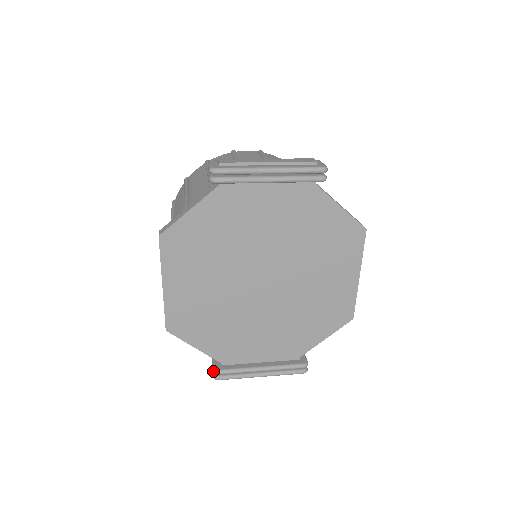
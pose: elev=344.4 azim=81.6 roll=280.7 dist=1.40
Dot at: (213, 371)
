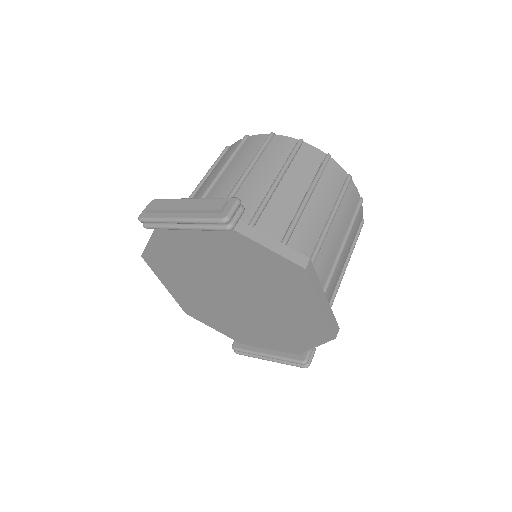
Dot at: occluded
